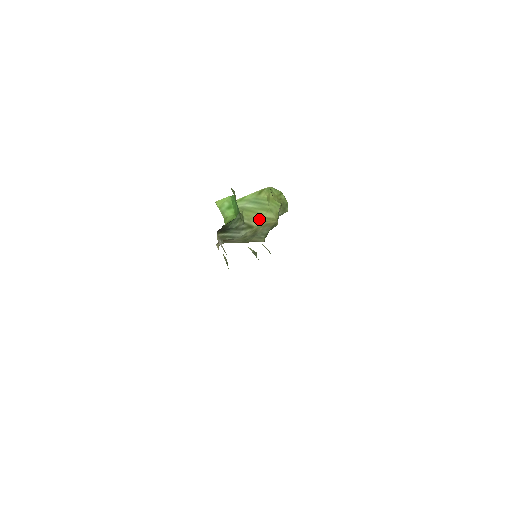
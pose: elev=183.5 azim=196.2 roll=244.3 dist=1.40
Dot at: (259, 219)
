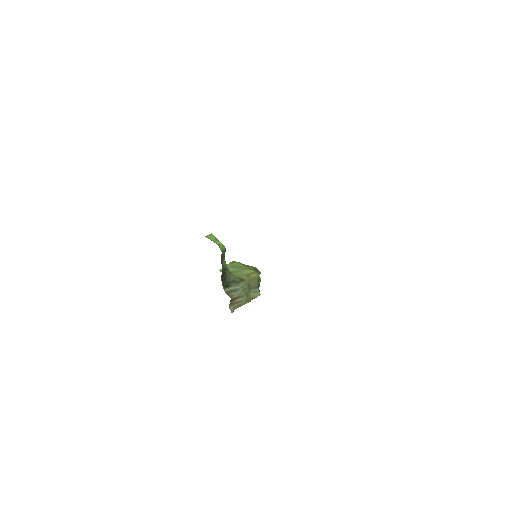
Dot at: (245, 275)
